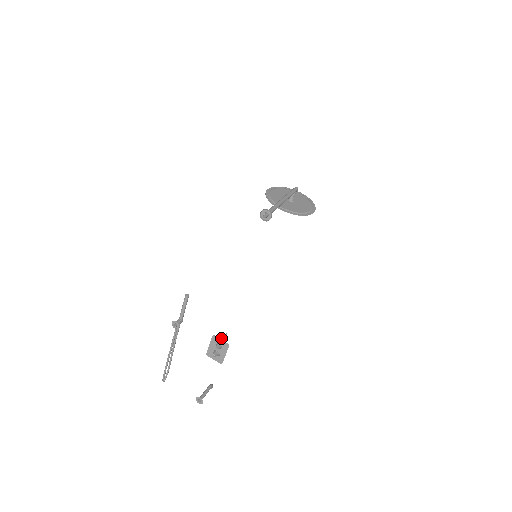
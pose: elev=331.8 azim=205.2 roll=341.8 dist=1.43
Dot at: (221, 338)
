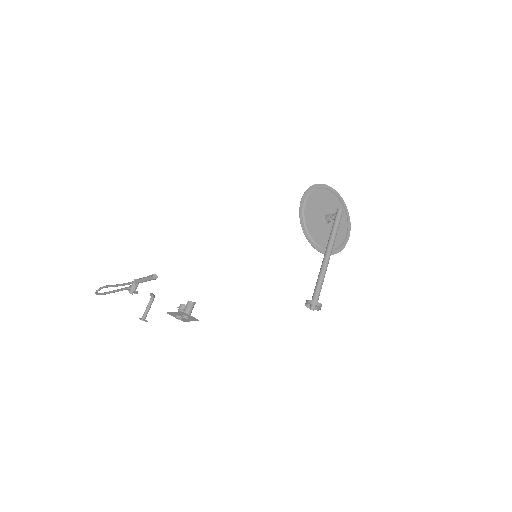
Dot at: (188, 306)
